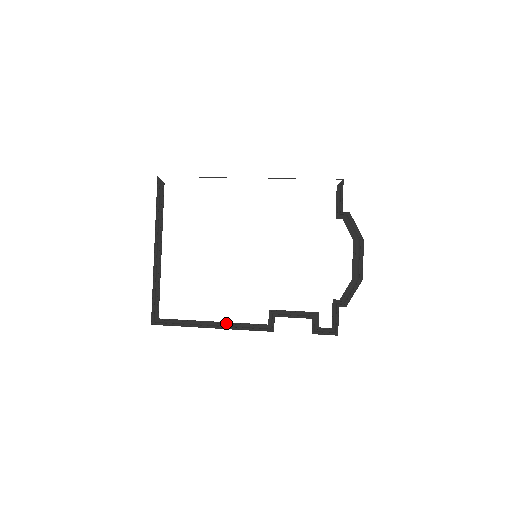
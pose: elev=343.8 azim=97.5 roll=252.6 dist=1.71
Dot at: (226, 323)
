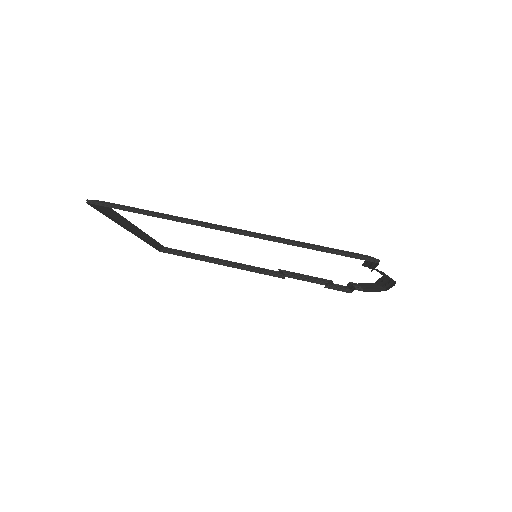
Dot at: (235, 263)
